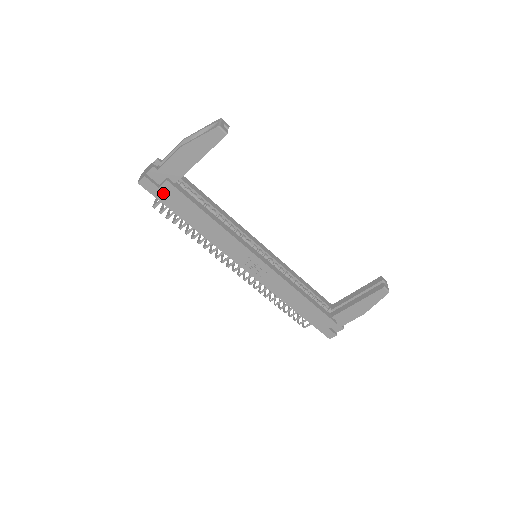
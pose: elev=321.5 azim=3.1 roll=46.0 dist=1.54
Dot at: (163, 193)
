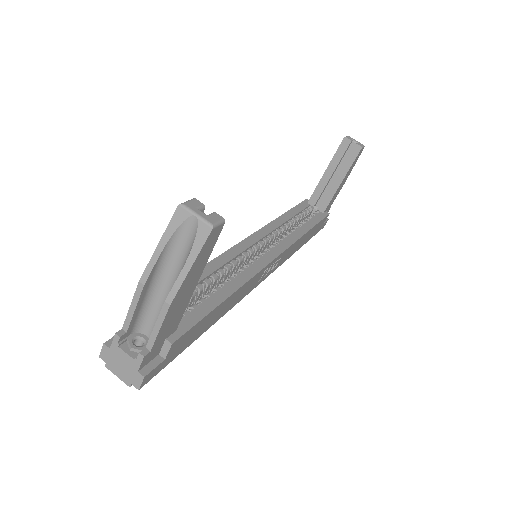
Dot at: (172, 354)
